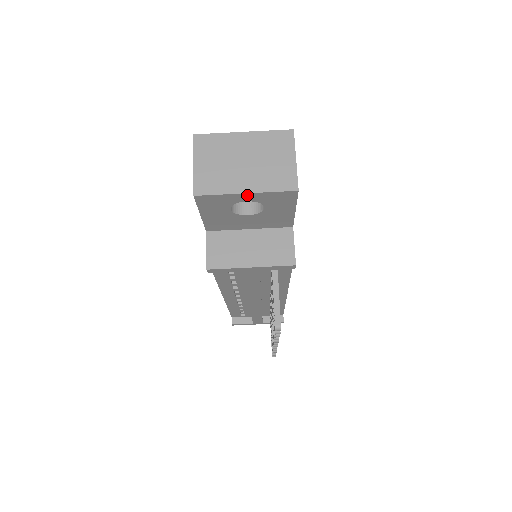
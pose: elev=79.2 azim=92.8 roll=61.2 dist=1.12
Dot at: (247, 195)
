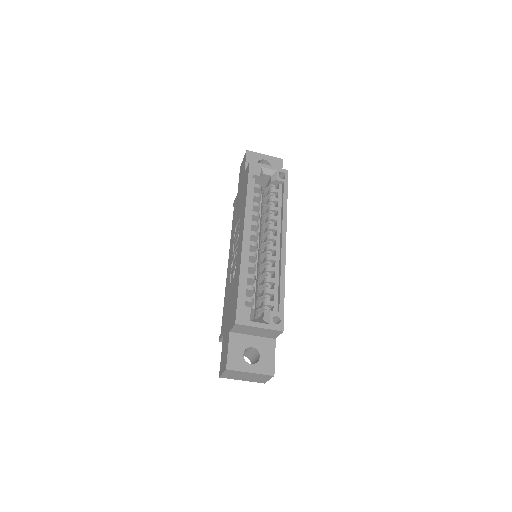
Dot at: occluded
